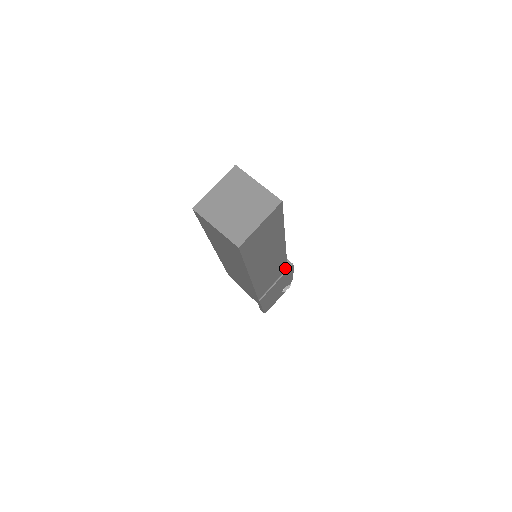
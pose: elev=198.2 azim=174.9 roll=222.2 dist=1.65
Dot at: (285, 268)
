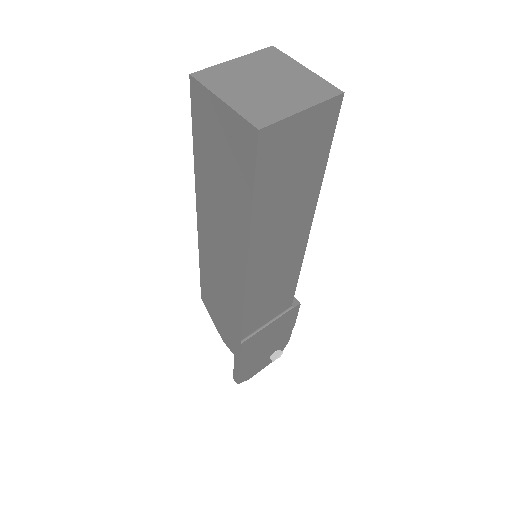
Dot at: (289, 302)
